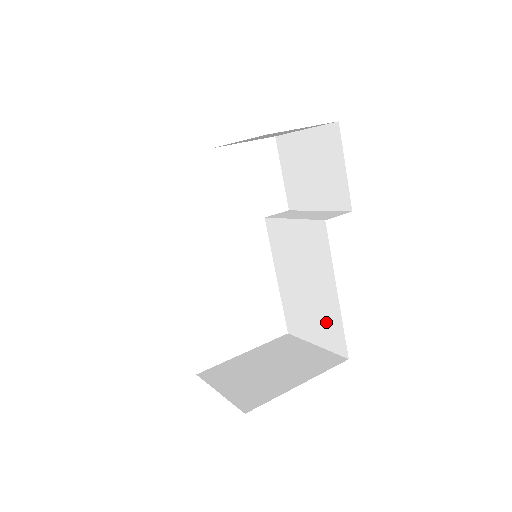
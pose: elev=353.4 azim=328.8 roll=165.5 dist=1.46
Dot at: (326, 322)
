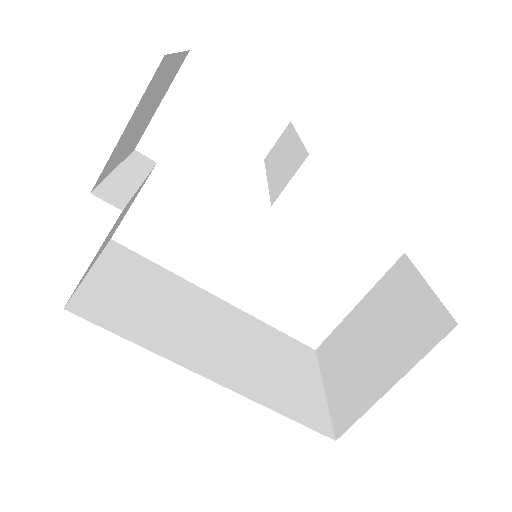
Dot at: occluded
